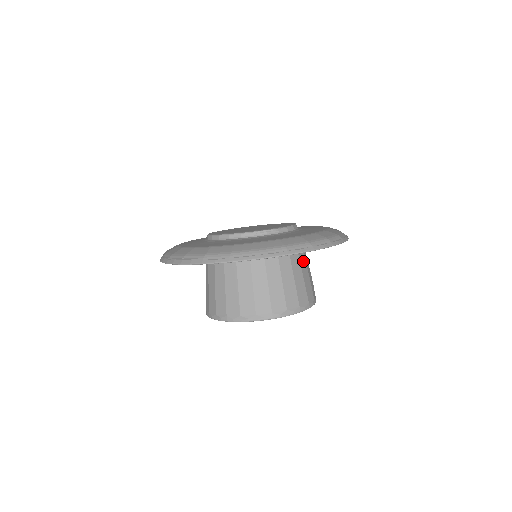
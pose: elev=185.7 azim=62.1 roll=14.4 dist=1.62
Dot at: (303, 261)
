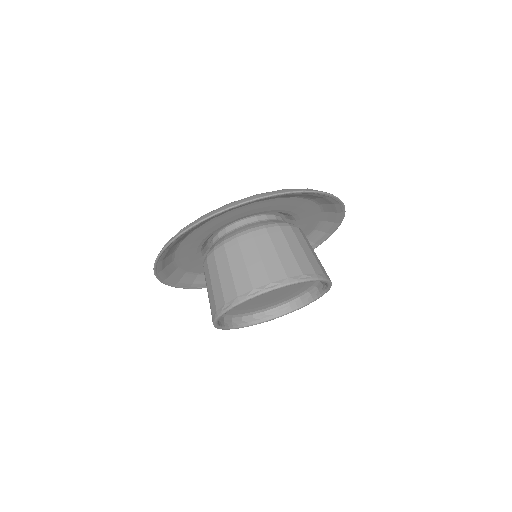
Dot at: (306, 240)
